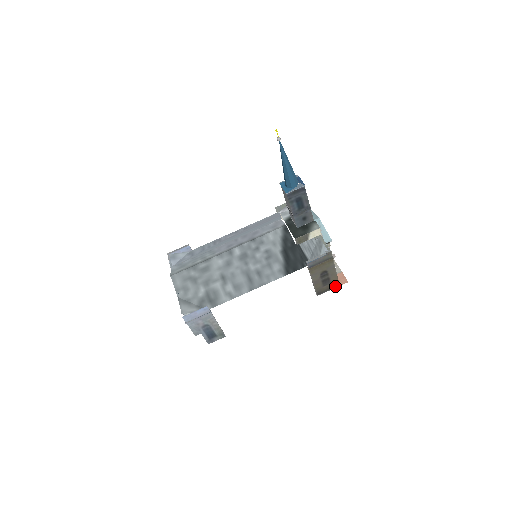
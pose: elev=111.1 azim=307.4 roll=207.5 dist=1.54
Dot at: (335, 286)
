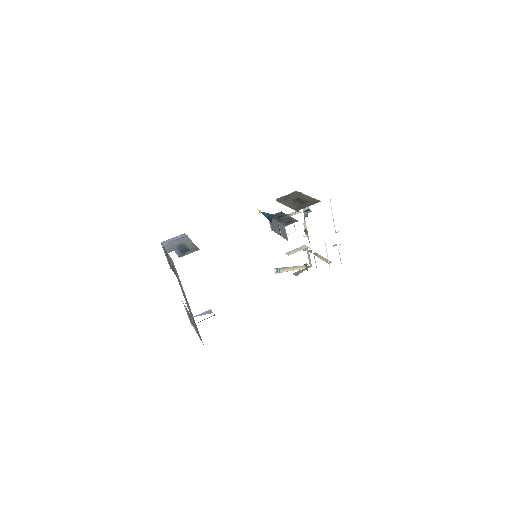
Dot at: occluded
